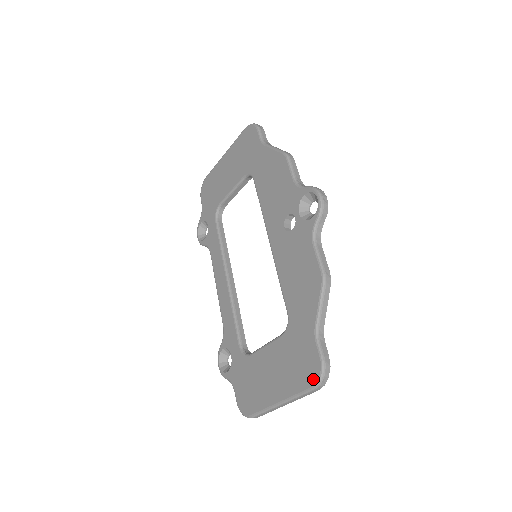
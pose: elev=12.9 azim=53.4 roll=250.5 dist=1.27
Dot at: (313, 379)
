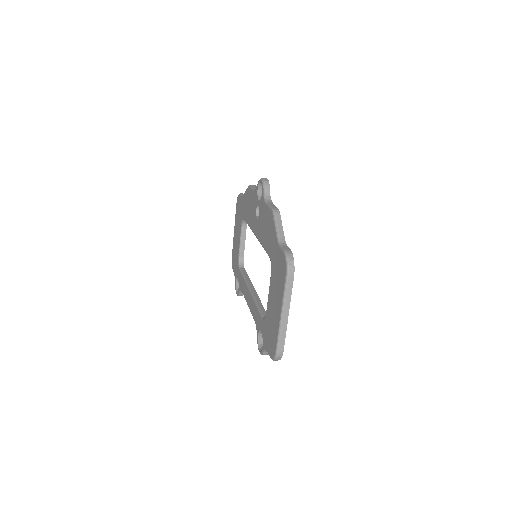
Dot at: (285, 269)
